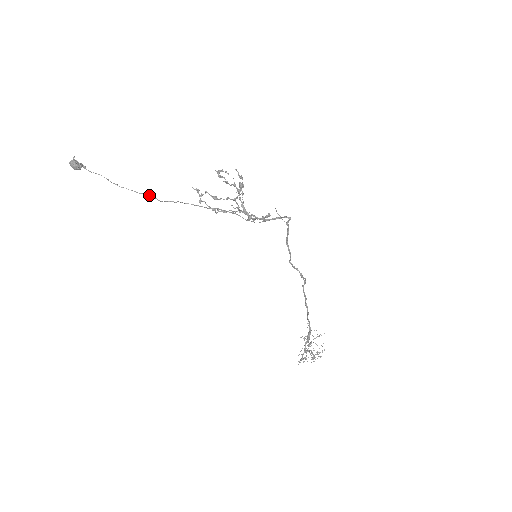
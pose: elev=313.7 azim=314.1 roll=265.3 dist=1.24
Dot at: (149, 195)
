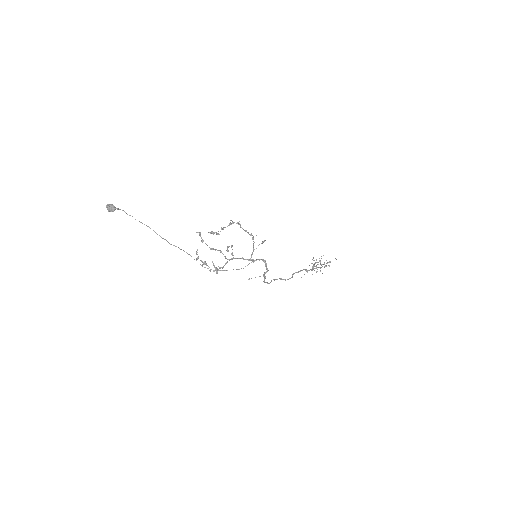
Dot at: occluded
